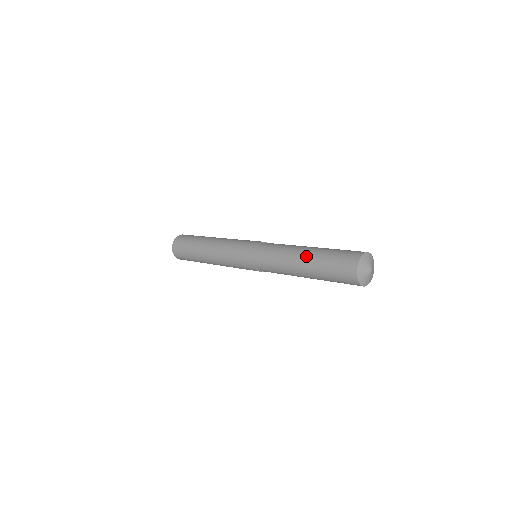
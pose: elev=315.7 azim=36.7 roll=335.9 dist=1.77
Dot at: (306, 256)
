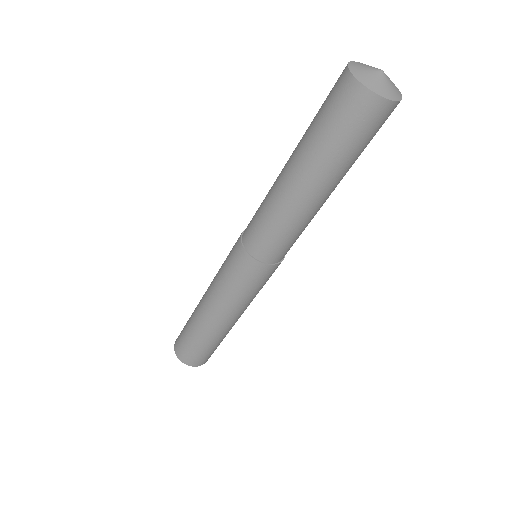
Dot at: occluded
